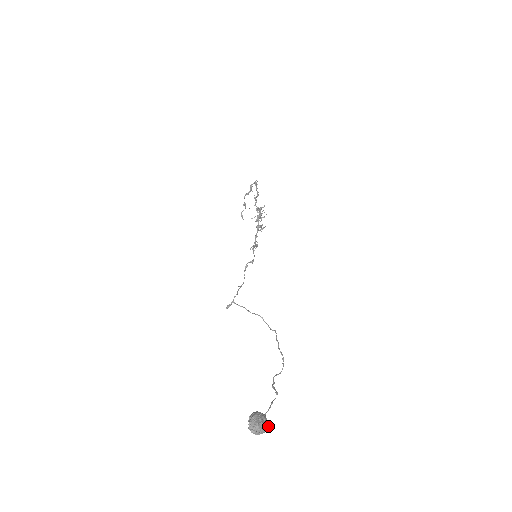
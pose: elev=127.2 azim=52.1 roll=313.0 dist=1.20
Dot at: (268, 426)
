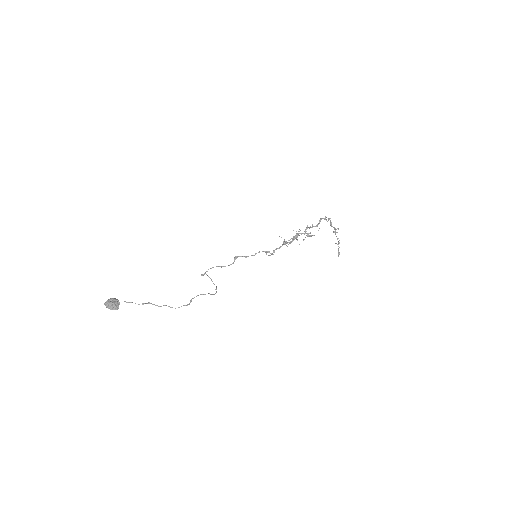
Dot at: (114, 307)
